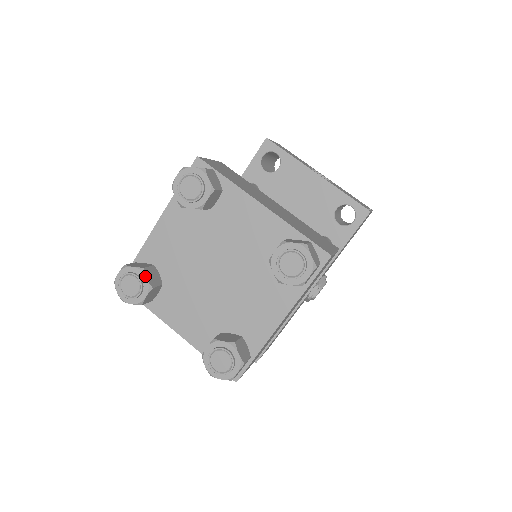
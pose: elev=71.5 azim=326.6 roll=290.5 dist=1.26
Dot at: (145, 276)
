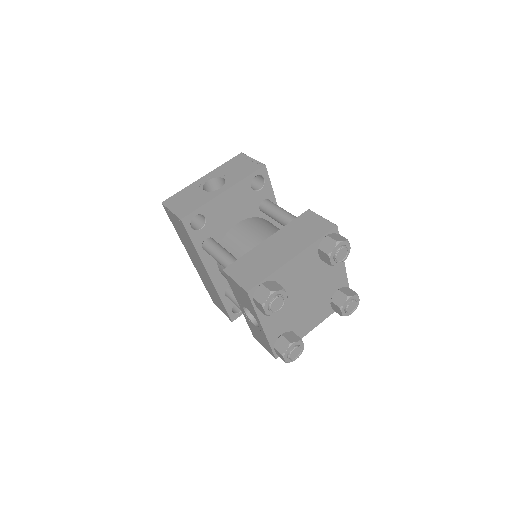
Dot at: (295, 343)
